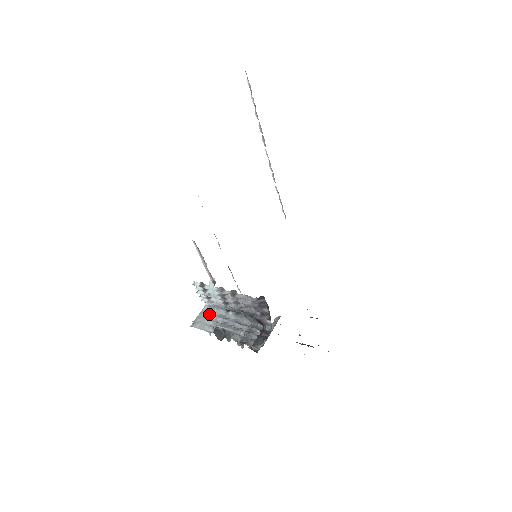
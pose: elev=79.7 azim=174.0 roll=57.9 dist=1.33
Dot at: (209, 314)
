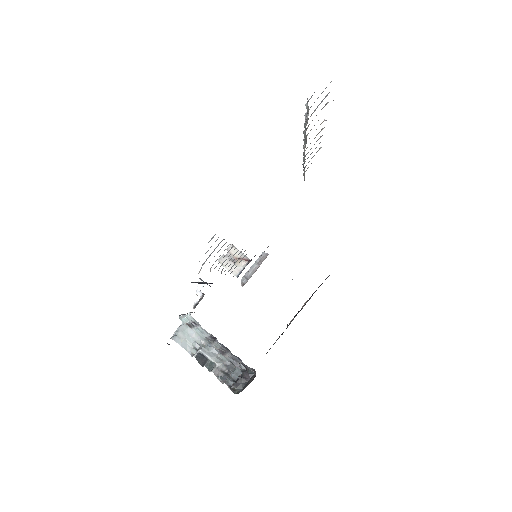
Dot at: occluded
